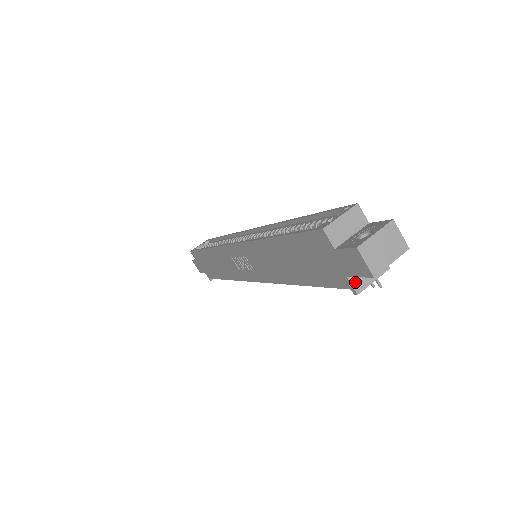
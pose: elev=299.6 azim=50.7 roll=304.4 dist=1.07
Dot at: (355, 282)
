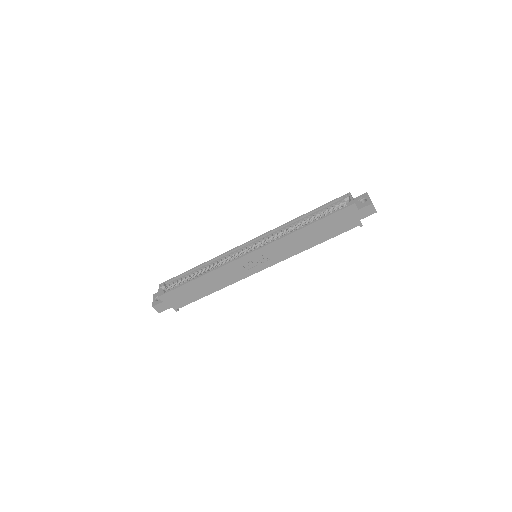
Dot at: occluded
